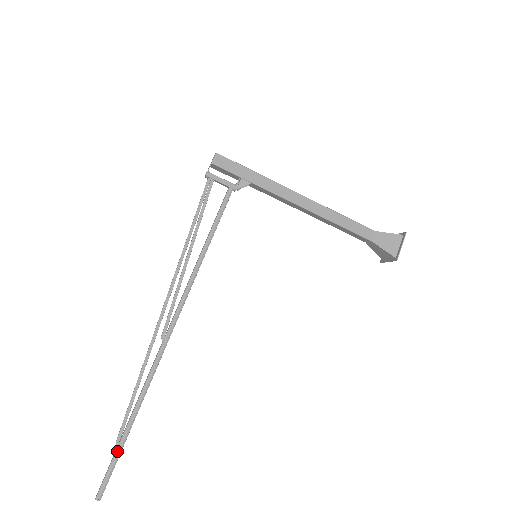
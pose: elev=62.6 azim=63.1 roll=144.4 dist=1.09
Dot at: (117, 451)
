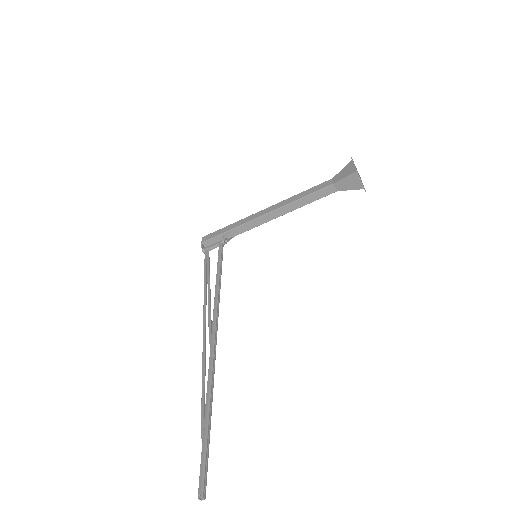
Dot at: (203, 443)
